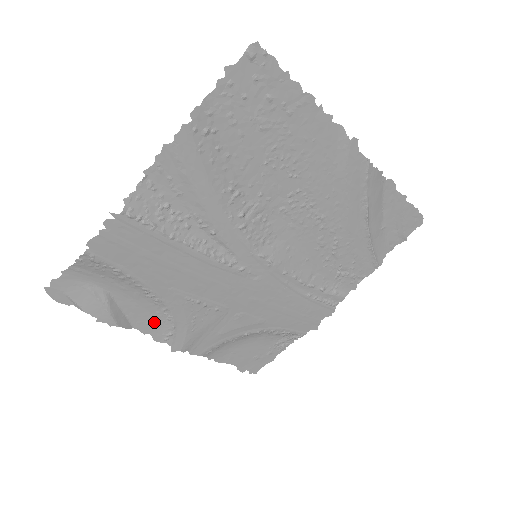
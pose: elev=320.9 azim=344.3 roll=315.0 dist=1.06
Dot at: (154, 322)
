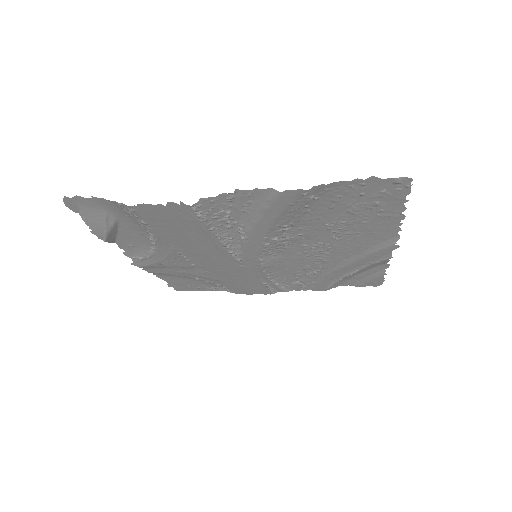
Dot at: (136, 247)
